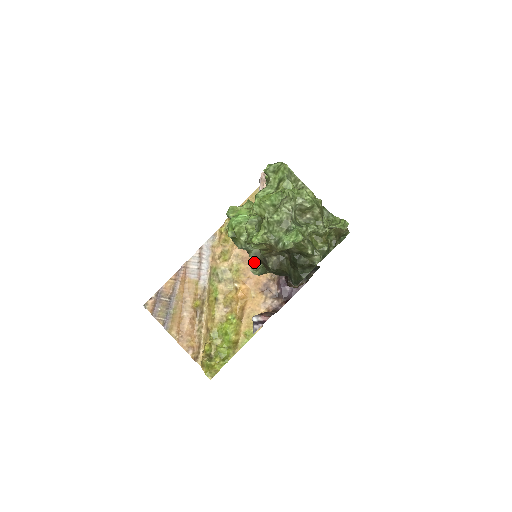
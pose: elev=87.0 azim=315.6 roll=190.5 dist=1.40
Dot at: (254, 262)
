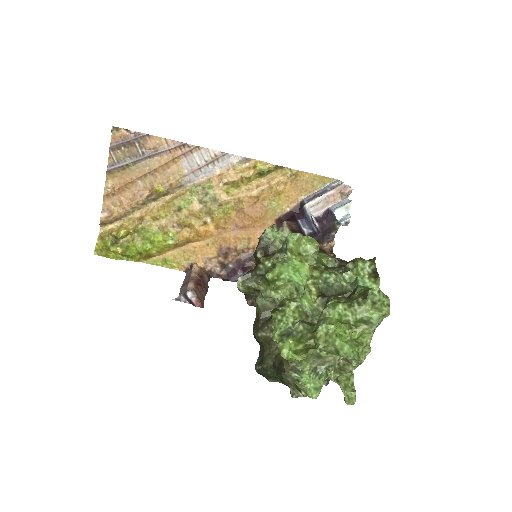
Dot at: (250, 276)
